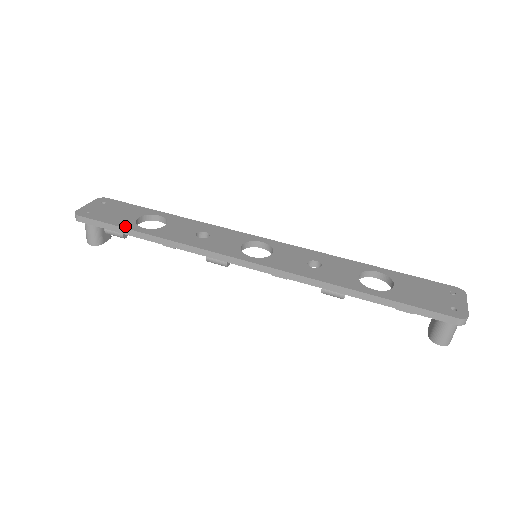
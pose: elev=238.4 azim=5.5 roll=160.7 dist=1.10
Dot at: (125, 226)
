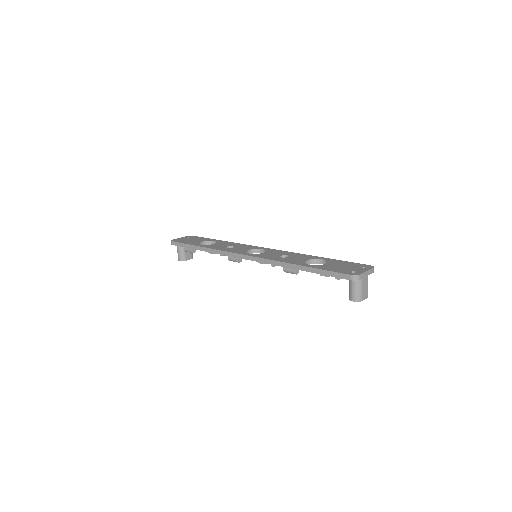
Dot at: (192, 244)
